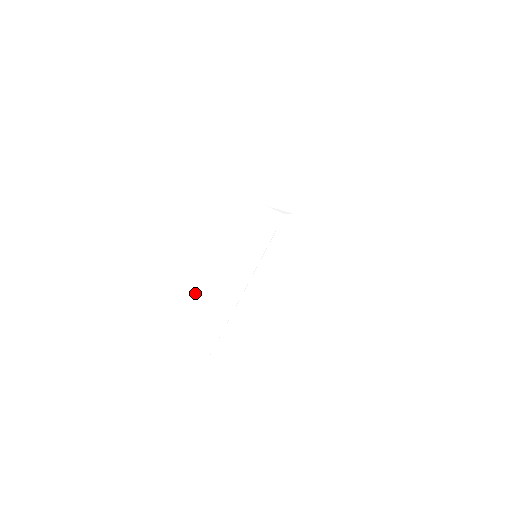
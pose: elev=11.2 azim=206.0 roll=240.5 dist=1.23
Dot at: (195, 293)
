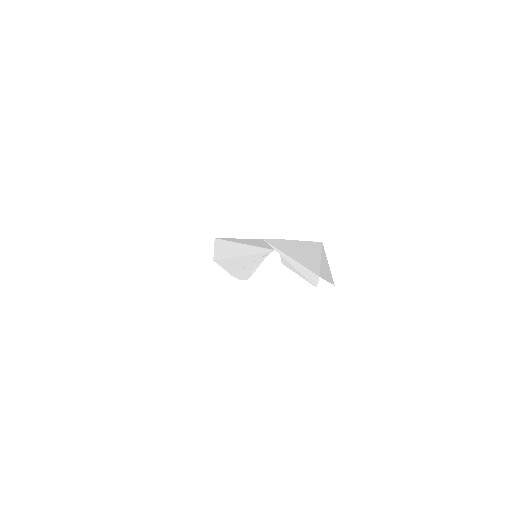
Dot at: (231, 238)
